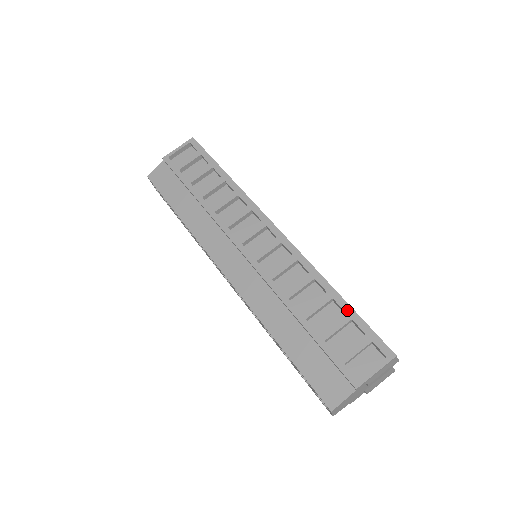
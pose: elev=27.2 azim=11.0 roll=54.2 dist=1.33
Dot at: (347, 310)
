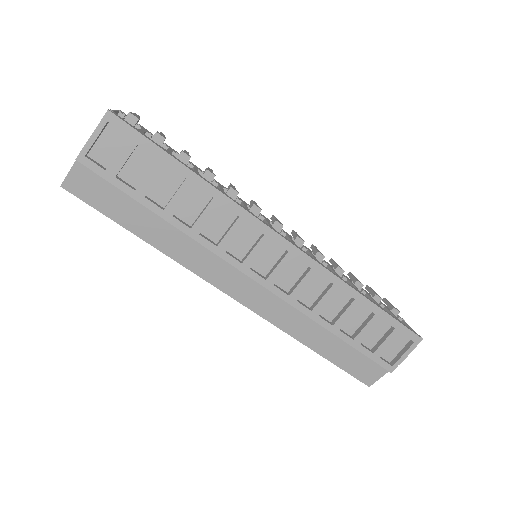
Dot at: (377, 312)
